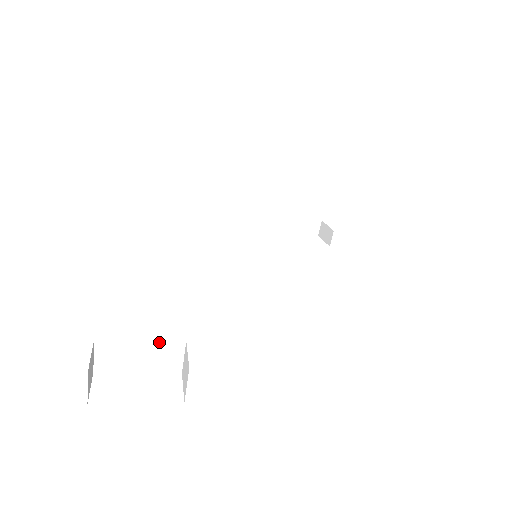
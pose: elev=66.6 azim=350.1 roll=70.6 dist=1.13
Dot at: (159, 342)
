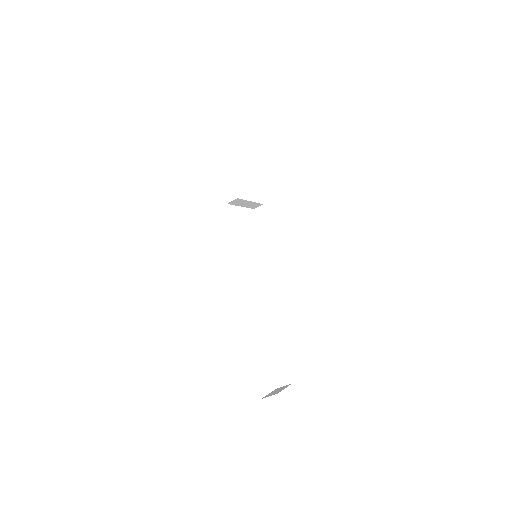
Dot at: occluded
